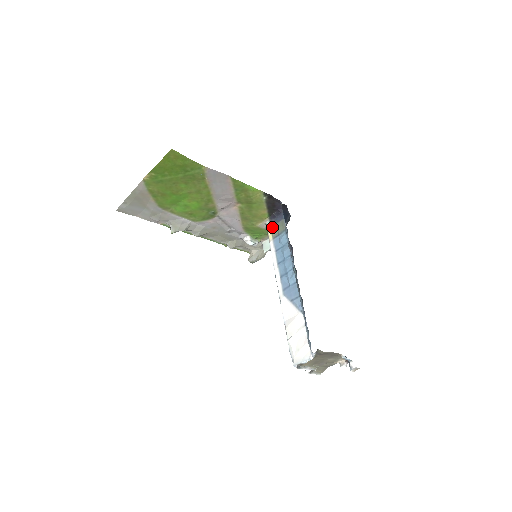
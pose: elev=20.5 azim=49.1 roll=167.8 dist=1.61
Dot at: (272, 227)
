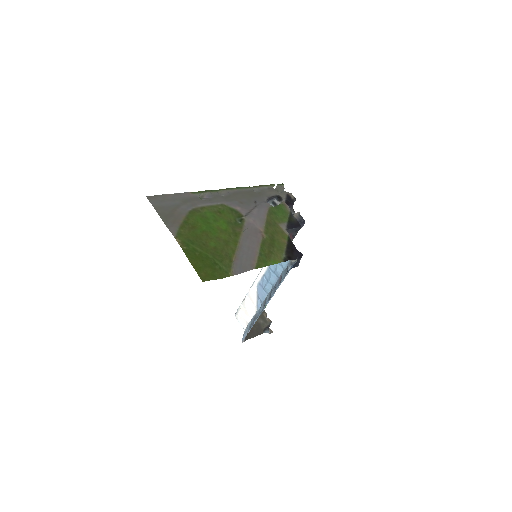
Dot at: occluded
